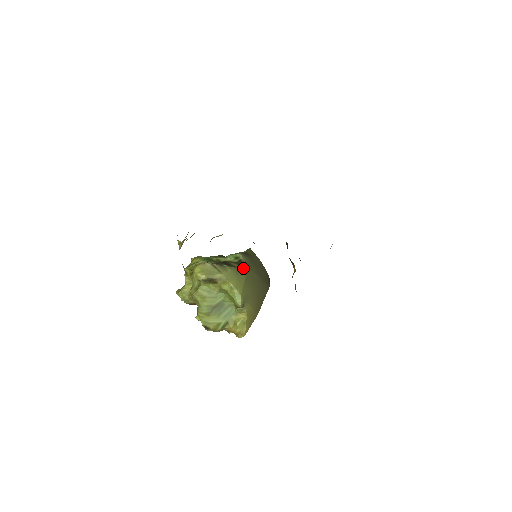
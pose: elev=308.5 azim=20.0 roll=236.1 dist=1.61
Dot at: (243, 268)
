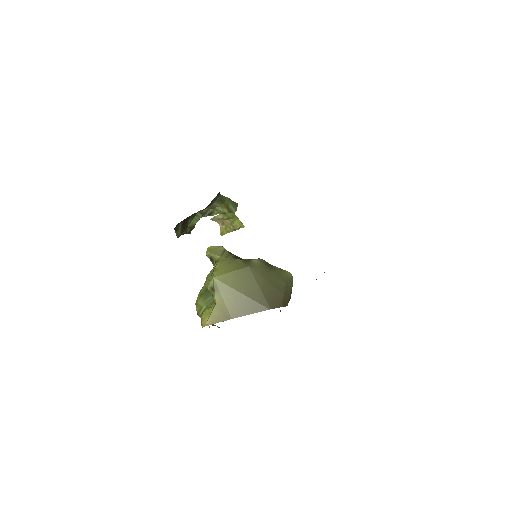
Dot at: (242, 264)
